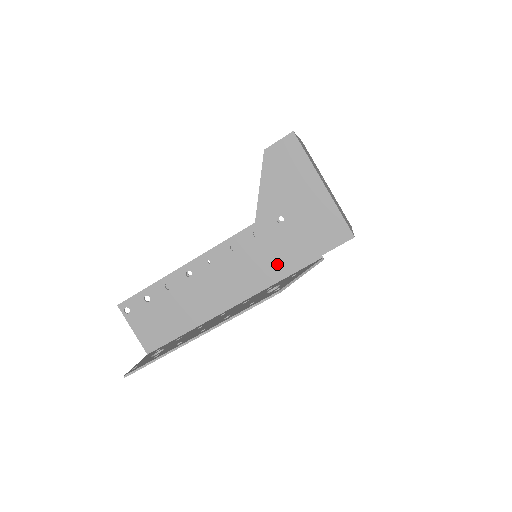
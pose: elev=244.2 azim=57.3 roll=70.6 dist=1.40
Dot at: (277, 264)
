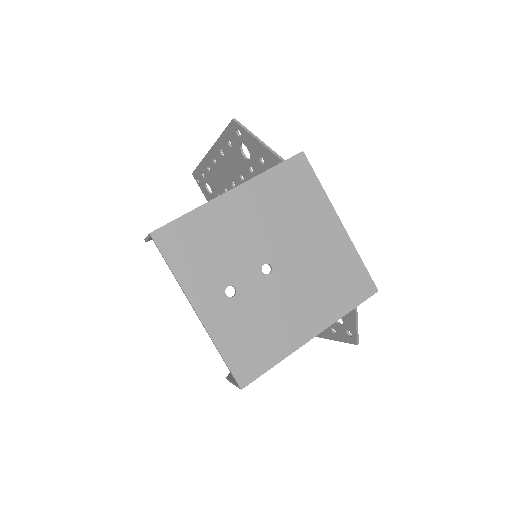
Dot at: occluded
